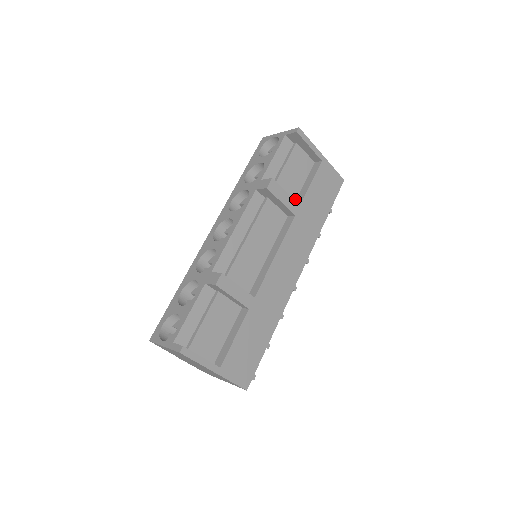
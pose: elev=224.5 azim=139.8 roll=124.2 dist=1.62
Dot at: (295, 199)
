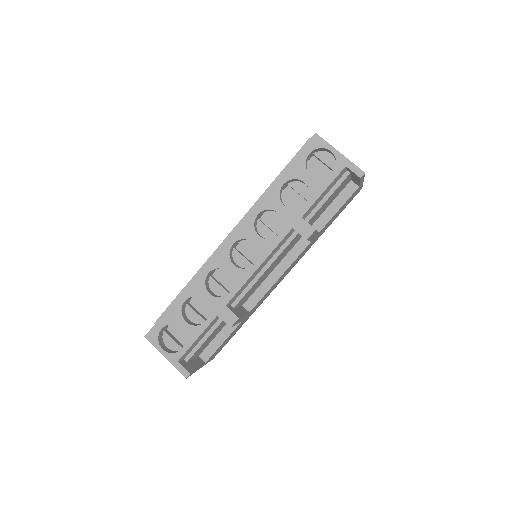
Dot at: (317, 219)
